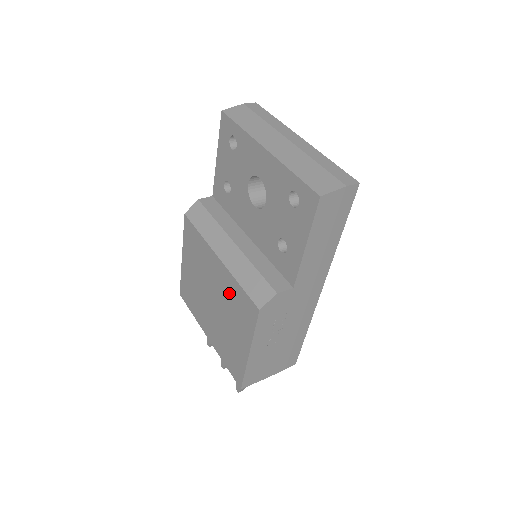
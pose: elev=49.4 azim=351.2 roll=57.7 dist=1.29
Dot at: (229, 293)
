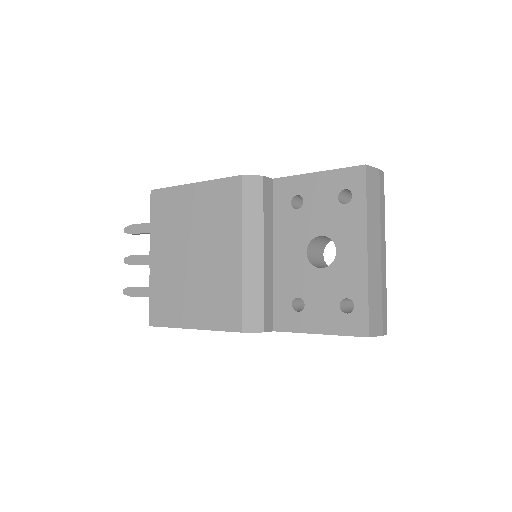
Dot at: (222, 282)
